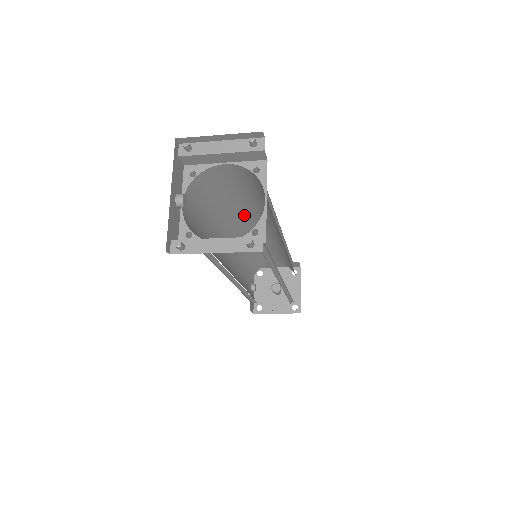
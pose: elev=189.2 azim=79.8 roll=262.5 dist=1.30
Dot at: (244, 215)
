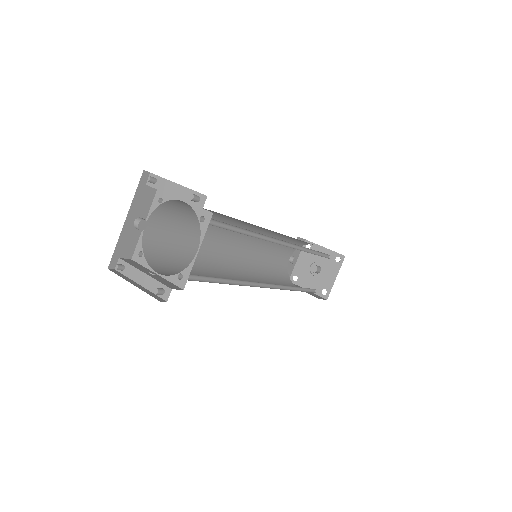
Dot at: occluded
